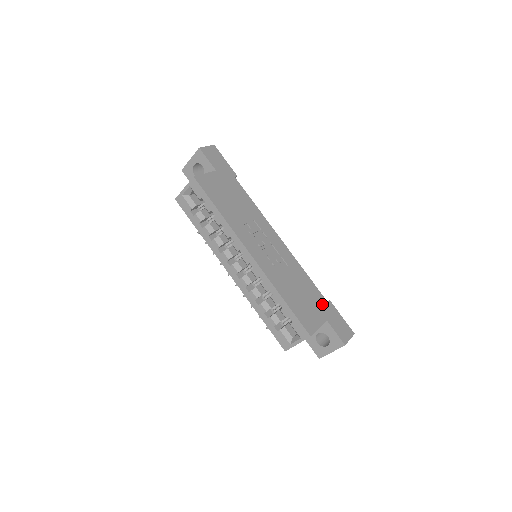
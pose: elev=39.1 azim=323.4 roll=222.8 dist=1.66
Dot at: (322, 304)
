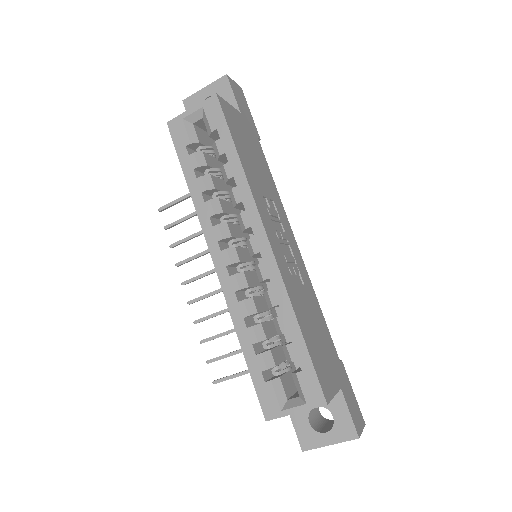
Dot at: (336, 361)
